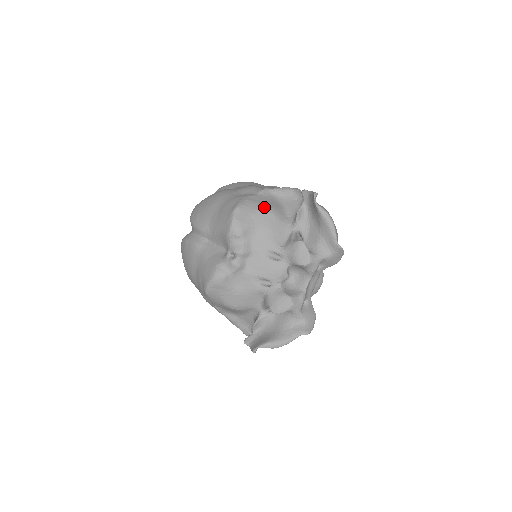
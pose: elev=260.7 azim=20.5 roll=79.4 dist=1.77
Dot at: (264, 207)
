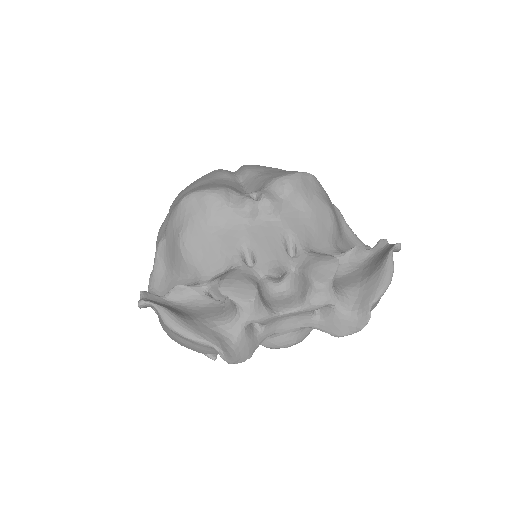
Dot at: occluded
